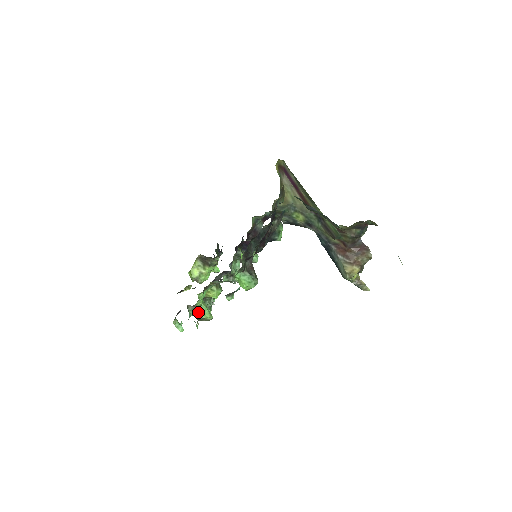
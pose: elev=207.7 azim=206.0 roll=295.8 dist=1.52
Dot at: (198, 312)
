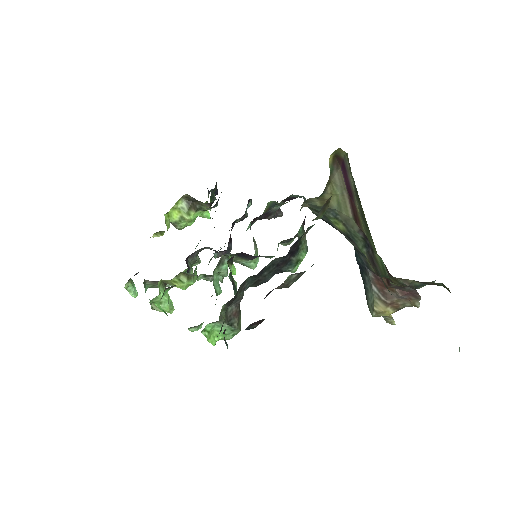
Dot at: (154, 304)
